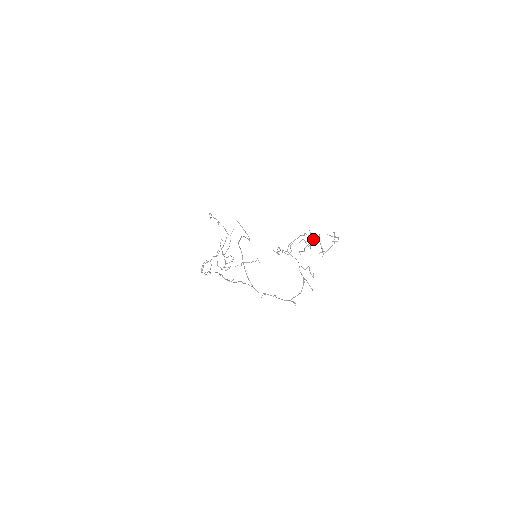
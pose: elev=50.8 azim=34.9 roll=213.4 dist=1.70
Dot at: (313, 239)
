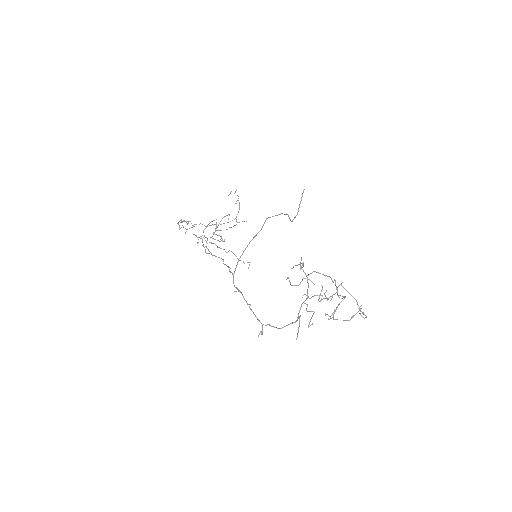
Dot at: occluded
